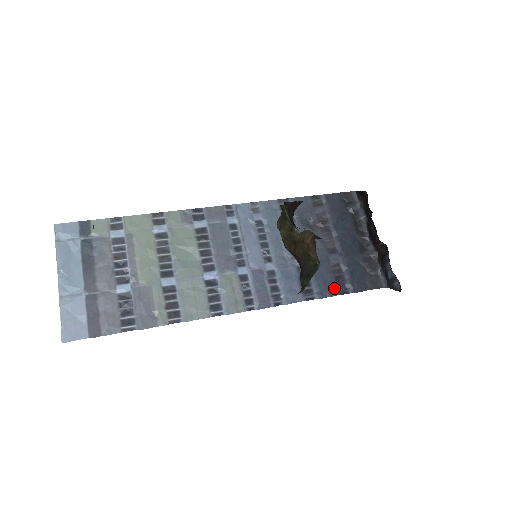
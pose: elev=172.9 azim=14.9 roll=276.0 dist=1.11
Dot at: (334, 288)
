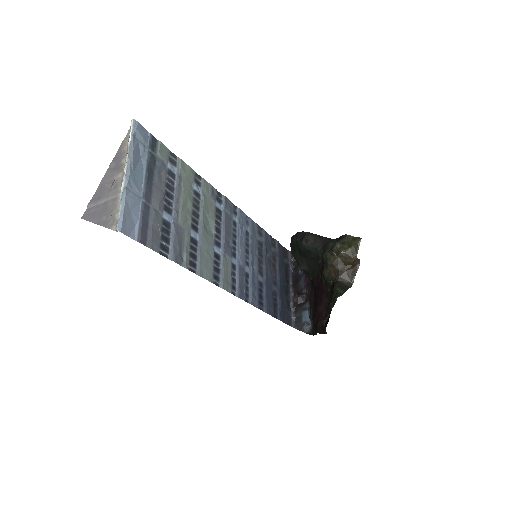
Dot at: (272, 310)
